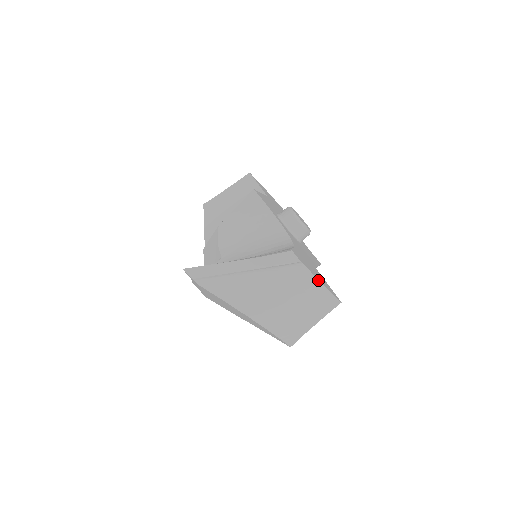
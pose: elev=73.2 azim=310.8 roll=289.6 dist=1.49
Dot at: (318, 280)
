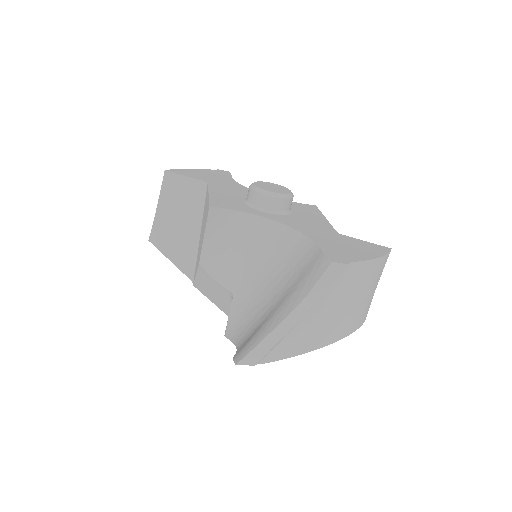
Dot at: (370, 260)
